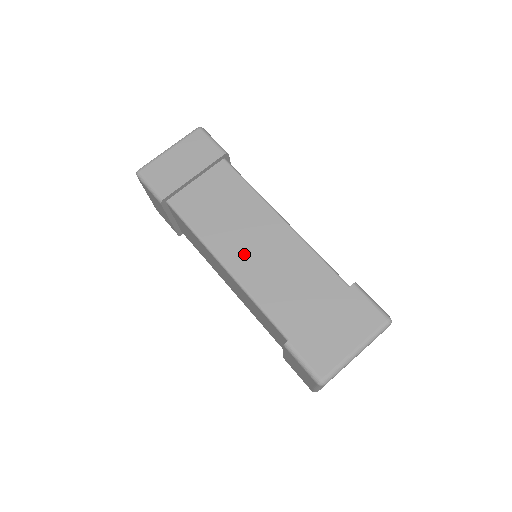
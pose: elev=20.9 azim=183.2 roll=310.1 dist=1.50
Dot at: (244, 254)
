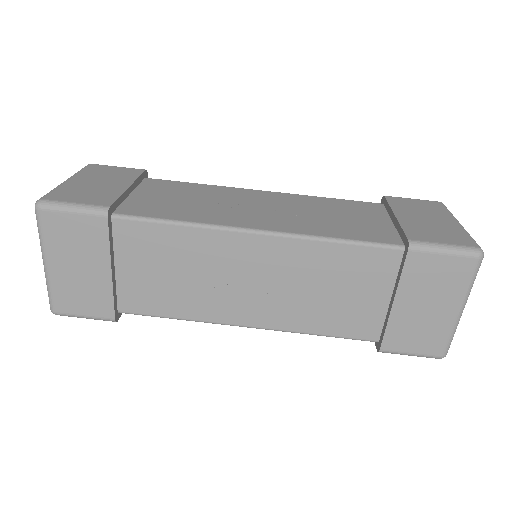
Dot at: (255, 302)
